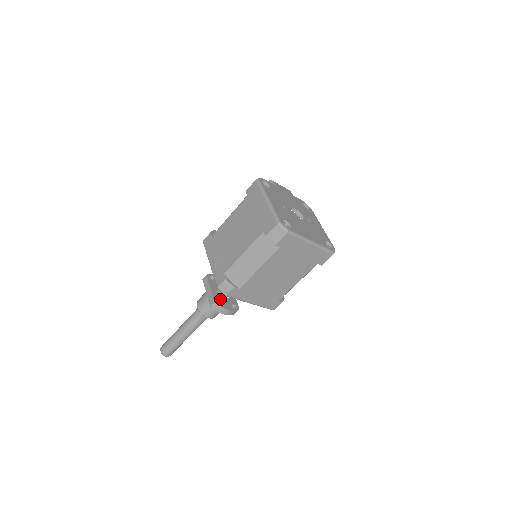
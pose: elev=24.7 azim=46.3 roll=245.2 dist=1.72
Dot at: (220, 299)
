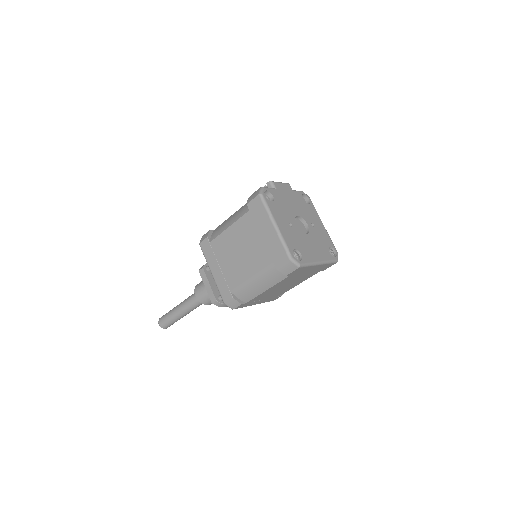
Dot at: occluded
